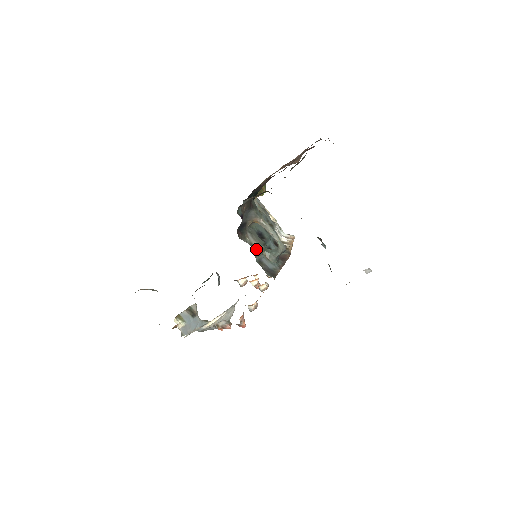
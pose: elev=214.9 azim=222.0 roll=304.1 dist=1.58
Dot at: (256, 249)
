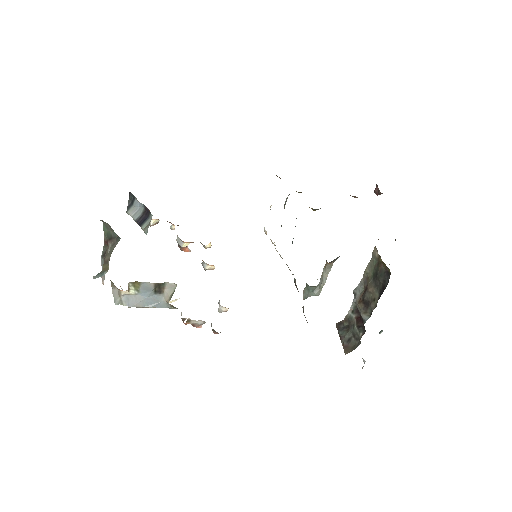
Dot at: occluded
